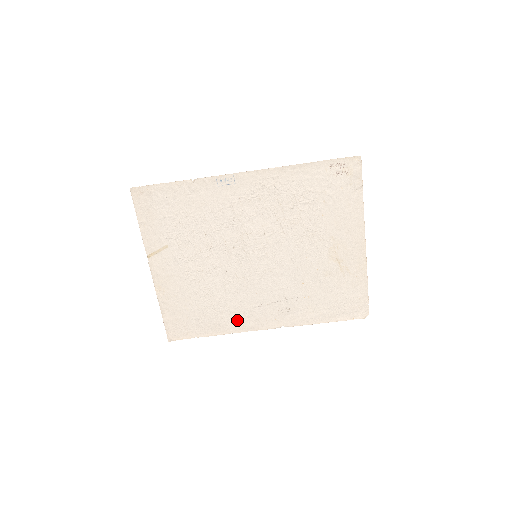
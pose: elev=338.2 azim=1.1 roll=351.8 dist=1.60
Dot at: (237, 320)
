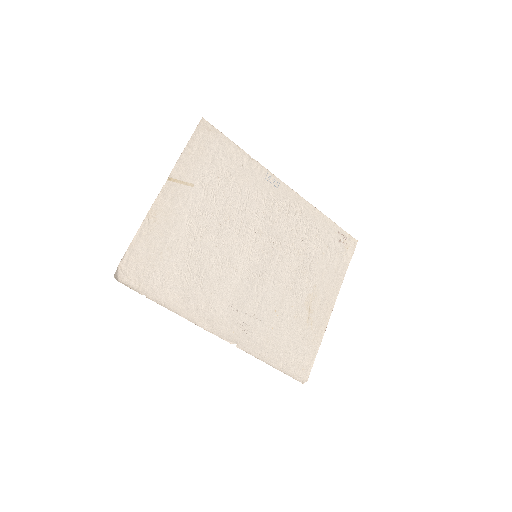
Dot at: (199, 307)
